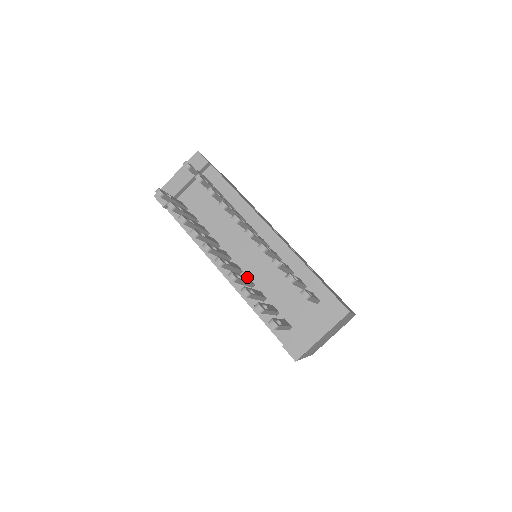
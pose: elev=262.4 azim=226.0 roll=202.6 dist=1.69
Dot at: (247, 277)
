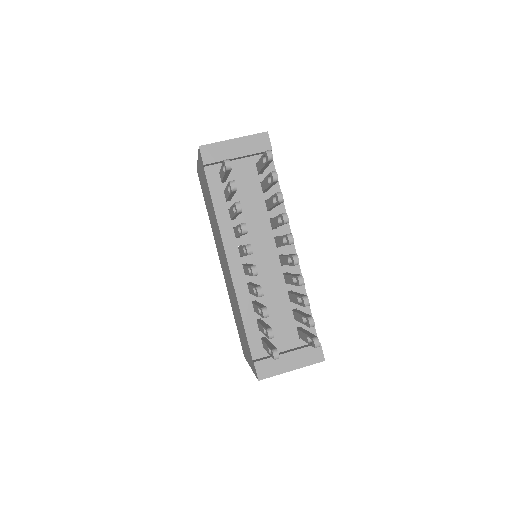
Dot at: occluded
